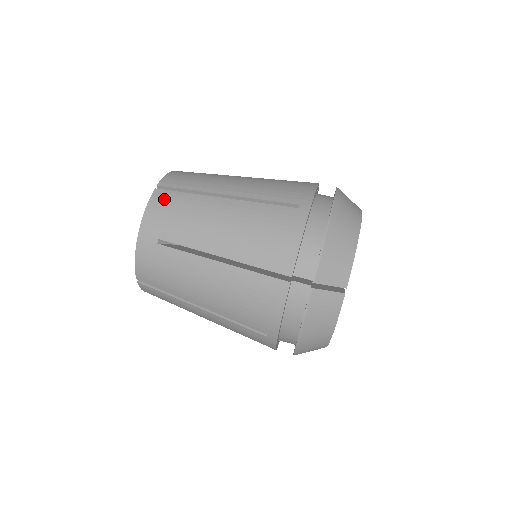
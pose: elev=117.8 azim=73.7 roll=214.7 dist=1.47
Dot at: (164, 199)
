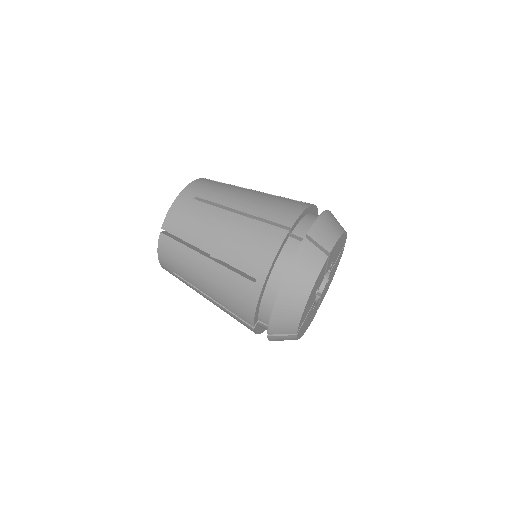
Dot at: (167, 245)
